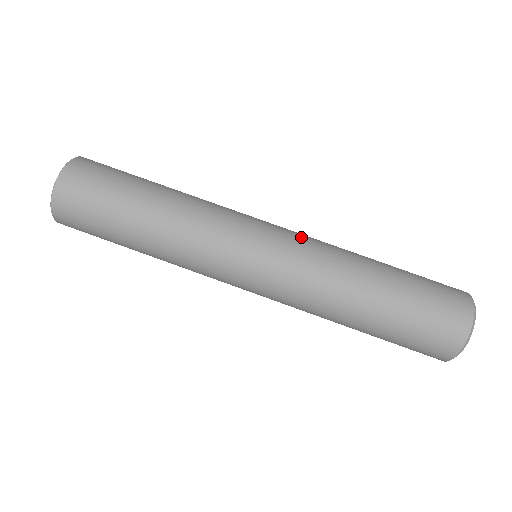
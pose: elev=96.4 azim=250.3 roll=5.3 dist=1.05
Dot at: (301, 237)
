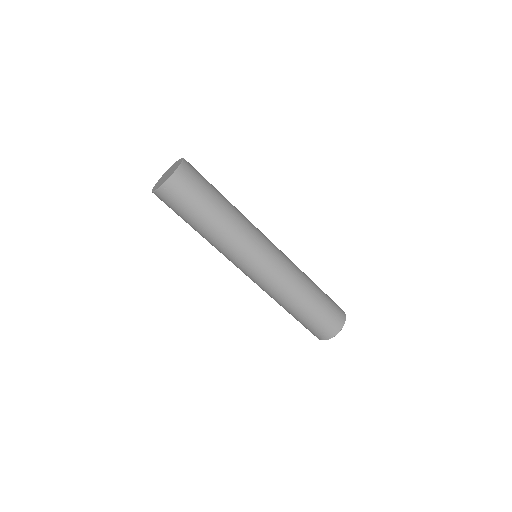
Dot at: (274, 277)
